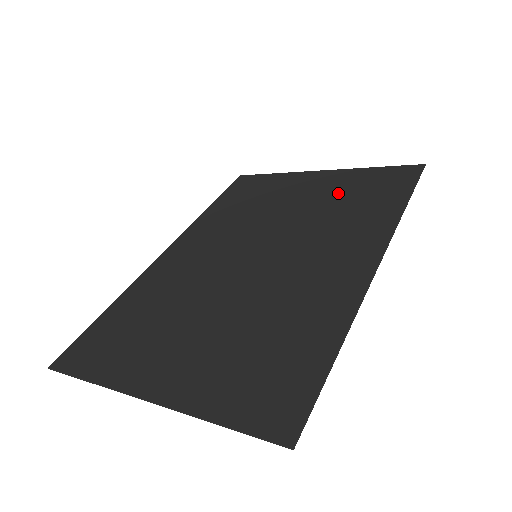
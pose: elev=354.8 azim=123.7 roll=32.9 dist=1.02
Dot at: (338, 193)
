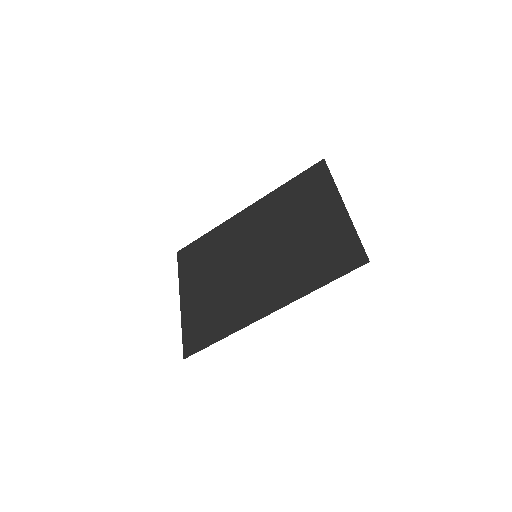
Dot at: (320, 241)
